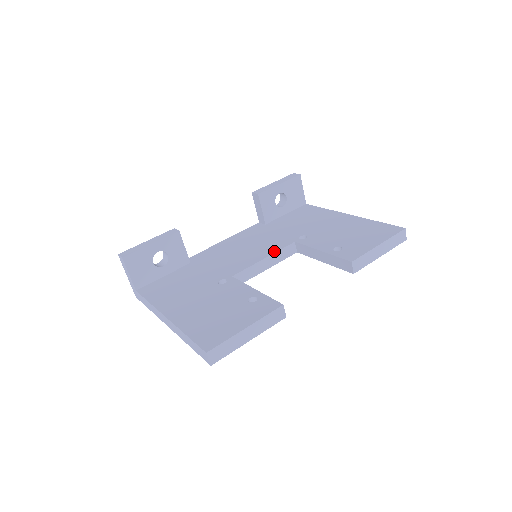
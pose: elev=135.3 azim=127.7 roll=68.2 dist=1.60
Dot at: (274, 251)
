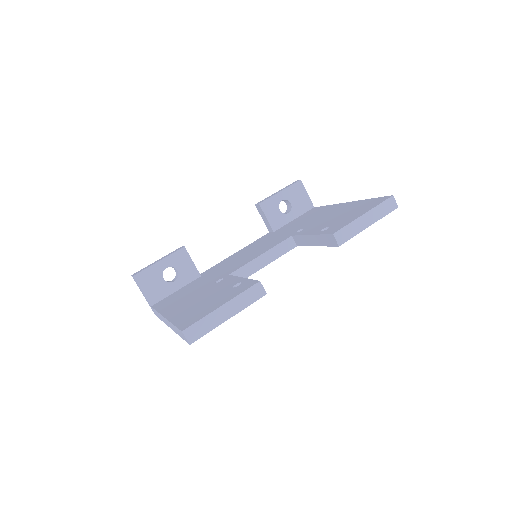
Dot at: (271, 247)
